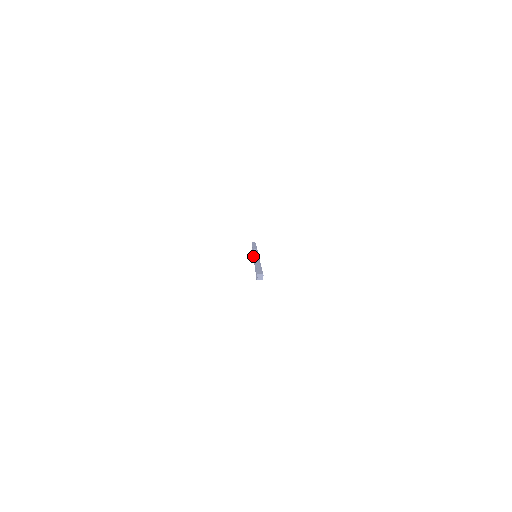
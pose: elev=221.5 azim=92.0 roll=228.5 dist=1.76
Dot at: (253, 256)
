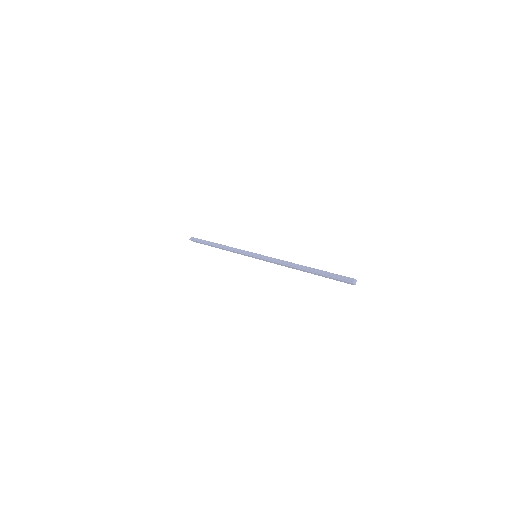
Dot at: (251, 255)
